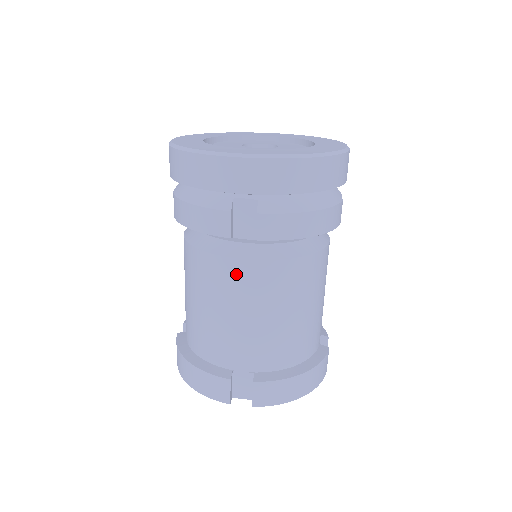
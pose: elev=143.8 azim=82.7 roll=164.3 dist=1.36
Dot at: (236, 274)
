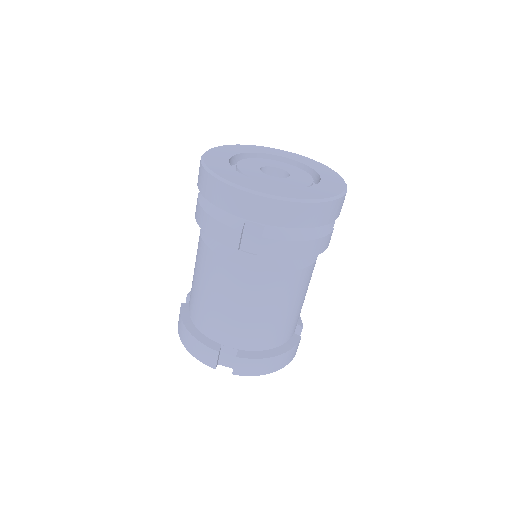
Dot at: (237, 276)
